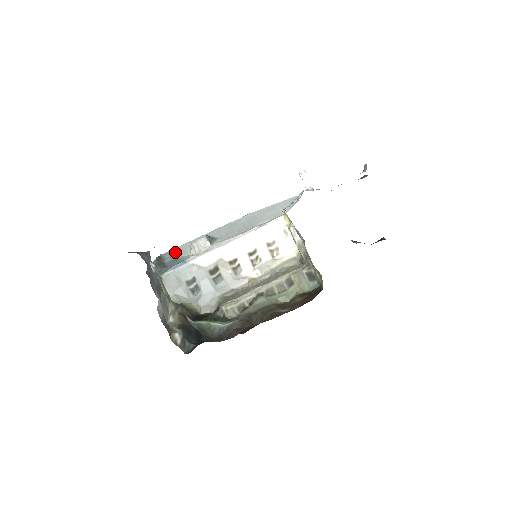
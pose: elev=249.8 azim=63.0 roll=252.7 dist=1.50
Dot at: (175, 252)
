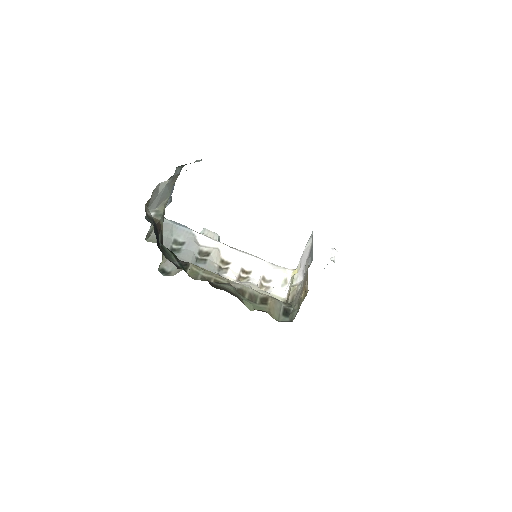
Dot at: occluded
